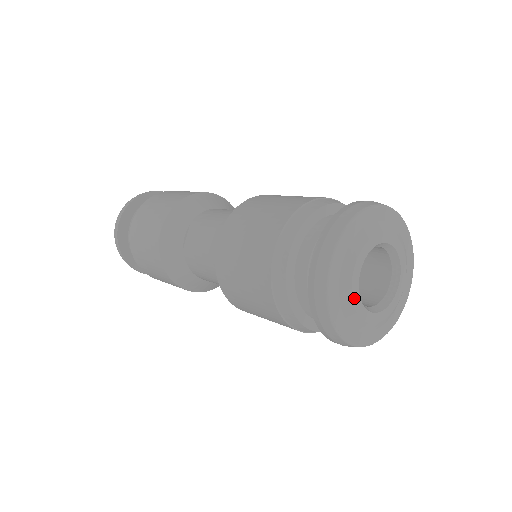
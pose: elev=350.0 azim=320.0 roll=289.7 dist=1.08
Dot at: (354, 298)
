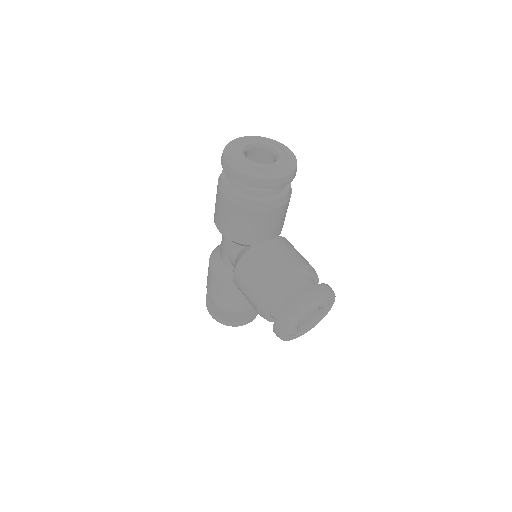
Dot at: (240, 147)
